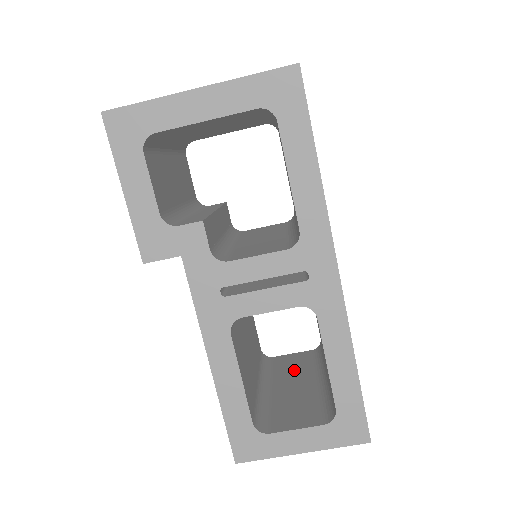
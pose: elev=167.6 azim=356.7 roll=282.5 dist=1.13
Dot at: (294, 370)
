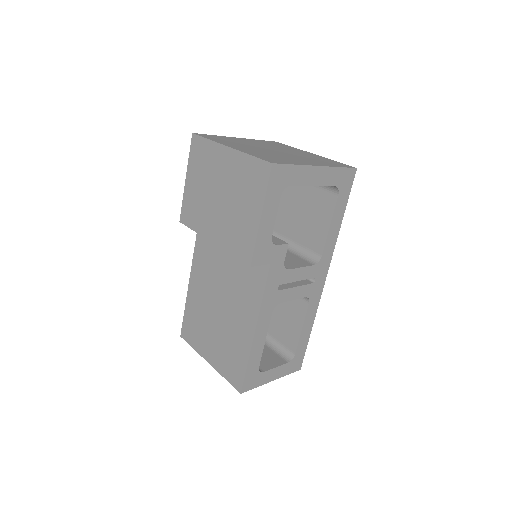
Dot at: occluded
